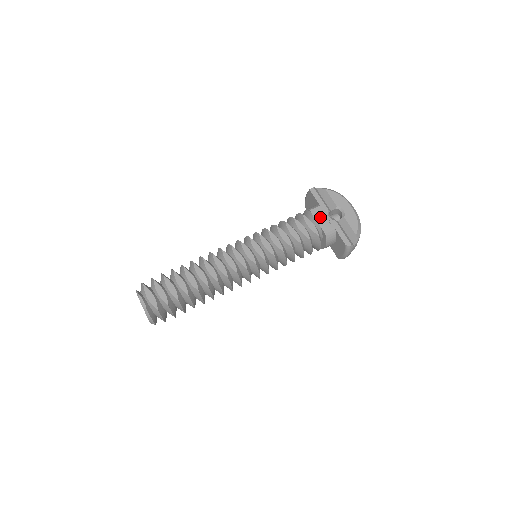
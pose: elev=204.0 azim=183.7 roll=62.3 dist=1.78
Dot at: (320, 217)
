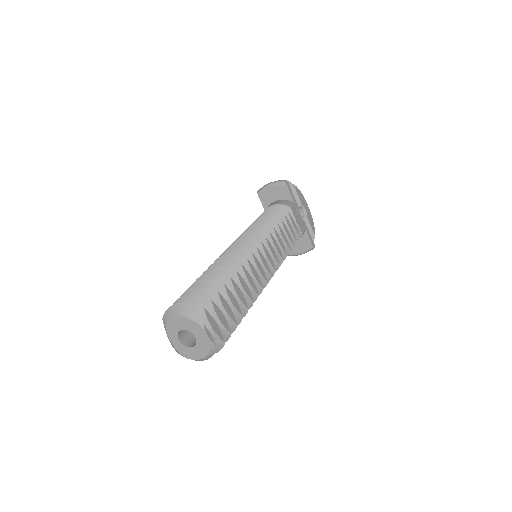
Dot at: (297, 215)
